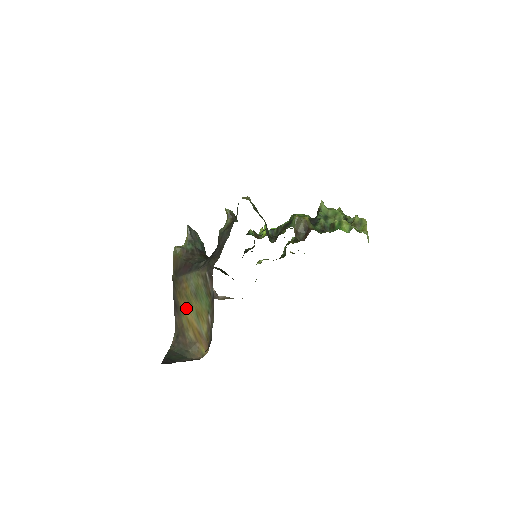
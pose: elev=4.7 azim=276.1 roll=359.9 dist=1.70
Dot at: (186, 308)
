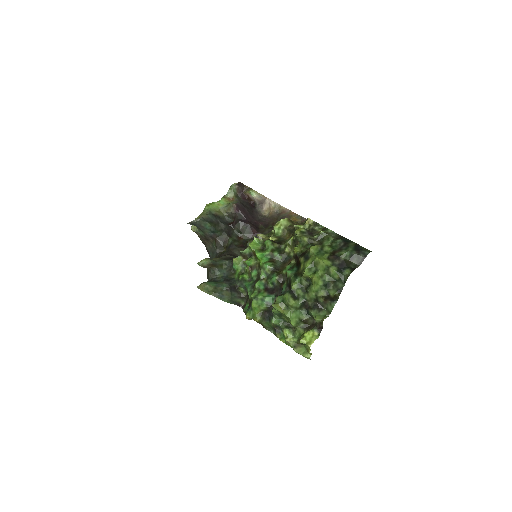
Dot at: occluded
